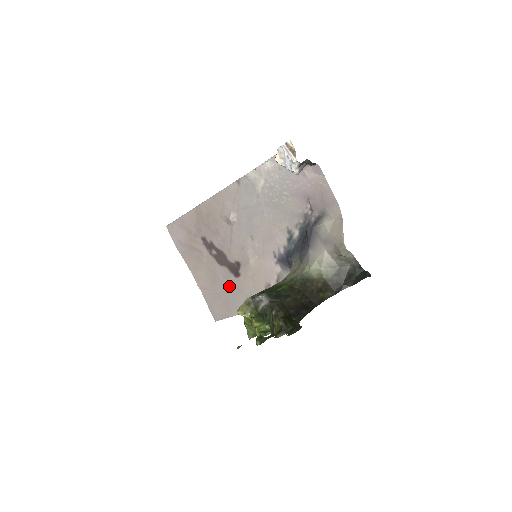
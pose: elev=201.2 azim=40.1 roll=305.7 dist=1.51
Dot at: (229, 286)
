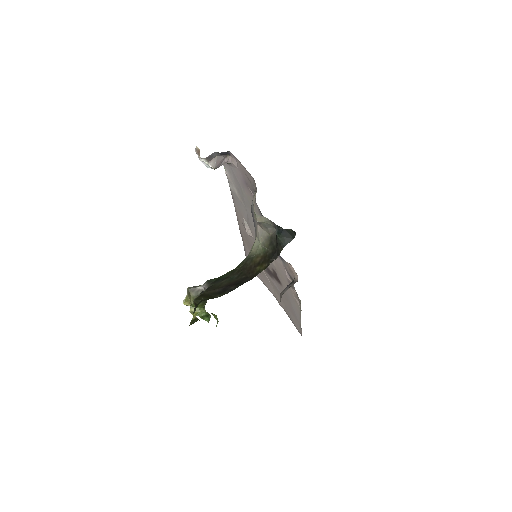
Dot at: (284, 296)
